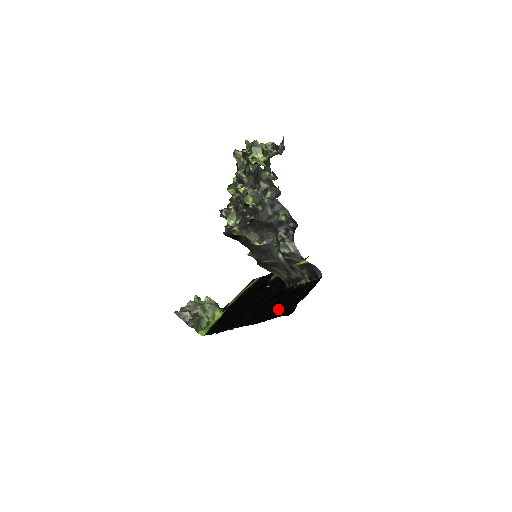
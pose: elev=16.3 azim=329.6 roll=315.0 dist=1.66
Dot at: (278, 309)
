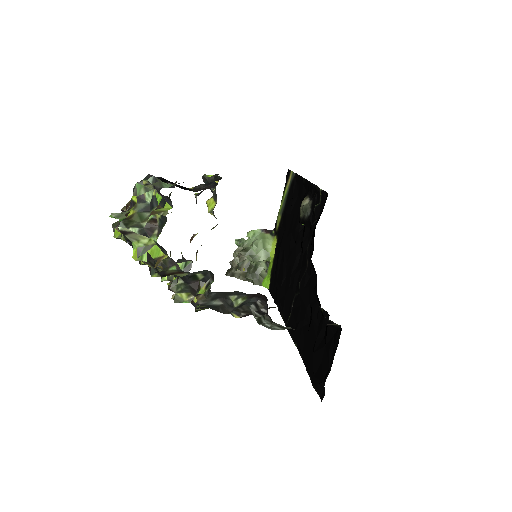
Dot at: (312, 351)
